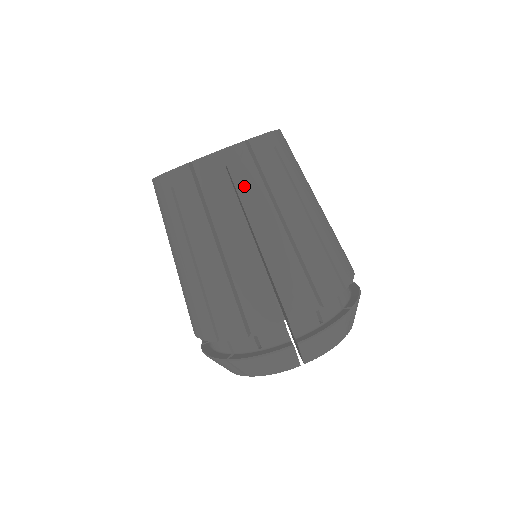
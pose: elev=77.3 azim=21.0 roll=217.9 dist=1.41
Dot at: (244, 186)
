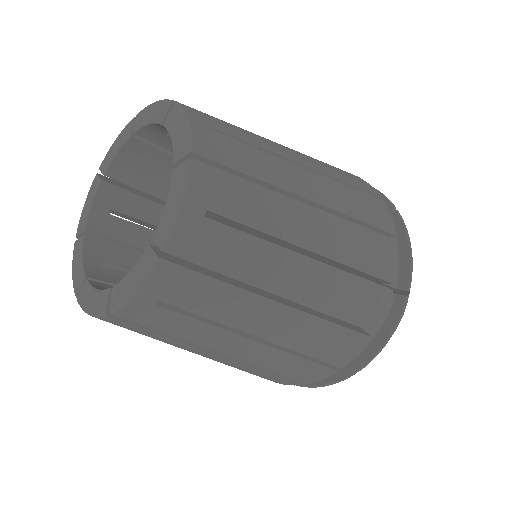
Dot at: (202, 305)
